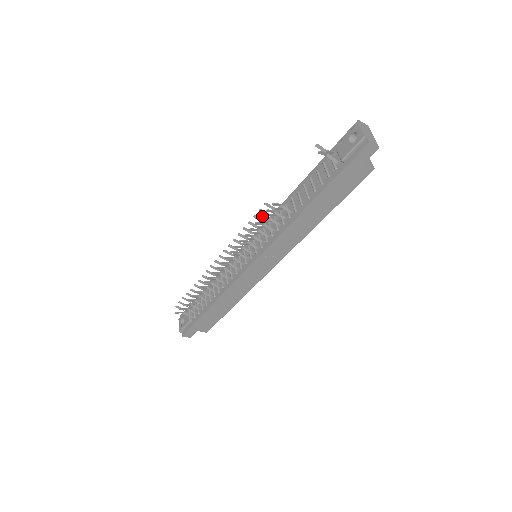
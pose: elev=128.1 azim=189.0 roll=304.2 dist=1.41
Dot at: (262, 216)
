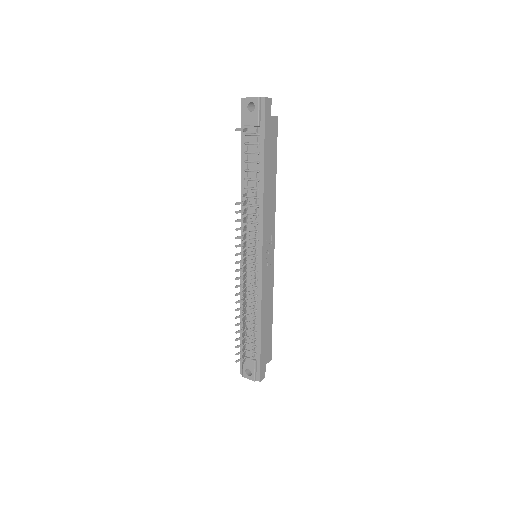
Dot at: (243, 212)
